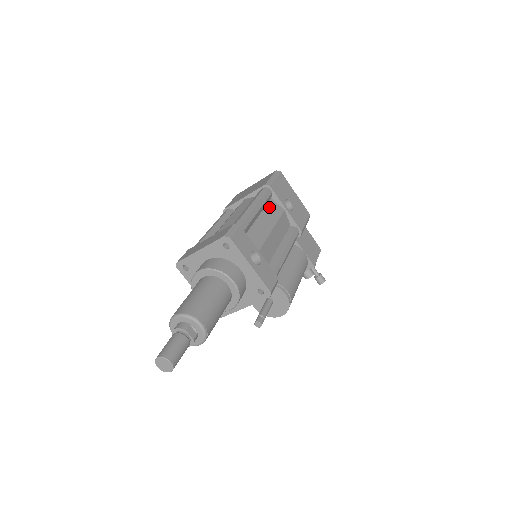
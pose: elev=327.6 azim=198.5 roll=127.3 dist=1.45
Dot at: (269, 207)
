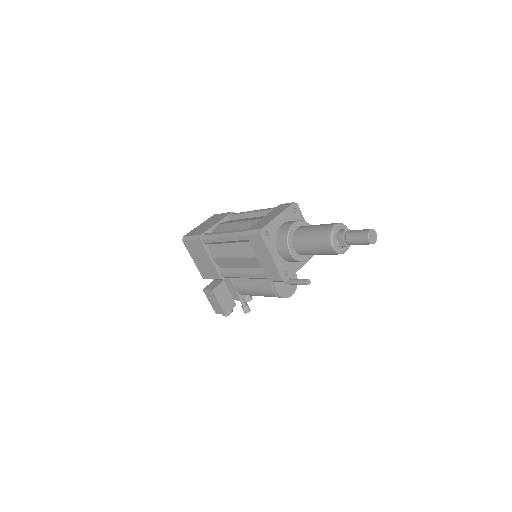
Dot at: occluded
